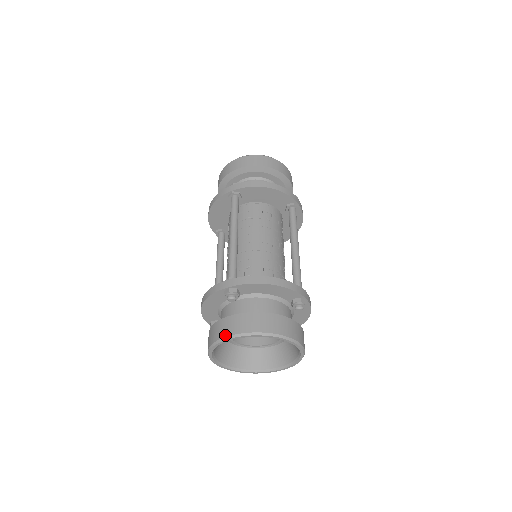
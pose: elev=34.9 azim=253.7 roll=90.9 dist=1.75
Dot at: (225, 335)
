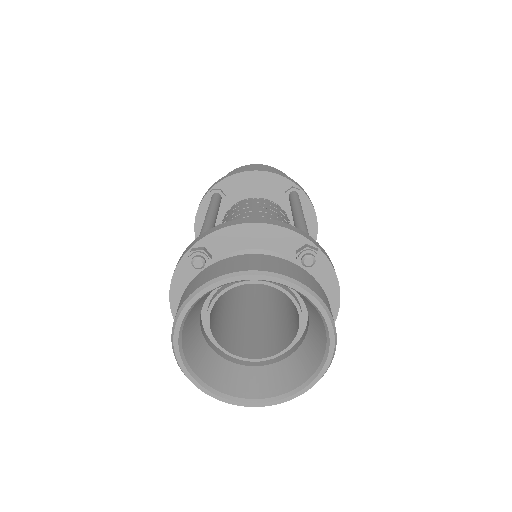
Dot at: (184, 300)
